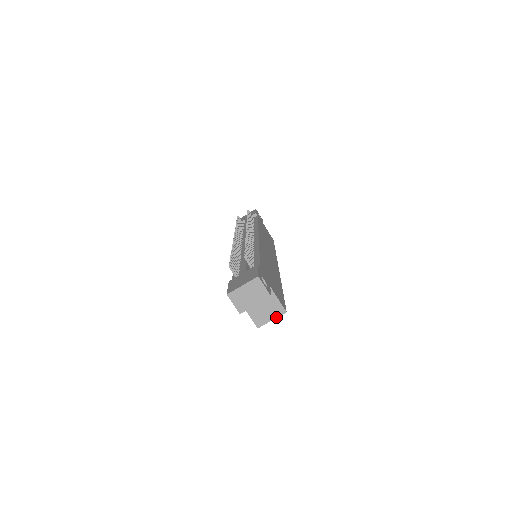
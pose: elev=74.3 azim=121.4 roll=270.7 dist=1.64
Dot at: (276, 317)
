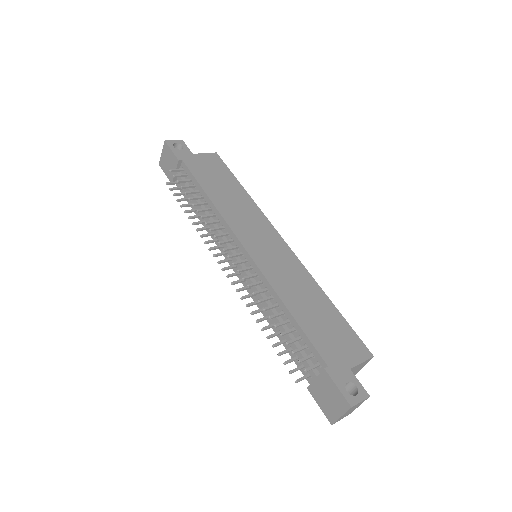
Dot at: occluded
